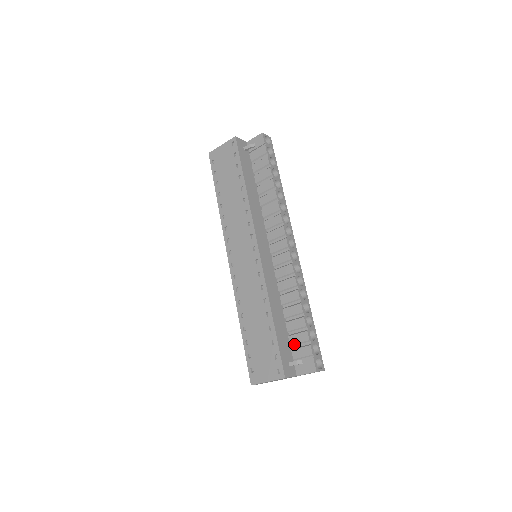
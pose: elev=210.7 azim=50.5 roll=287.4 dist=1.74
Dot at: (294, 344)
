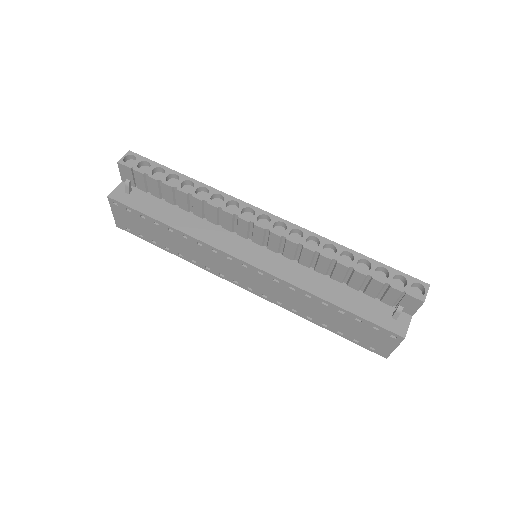
Dot at: (377, 296)
